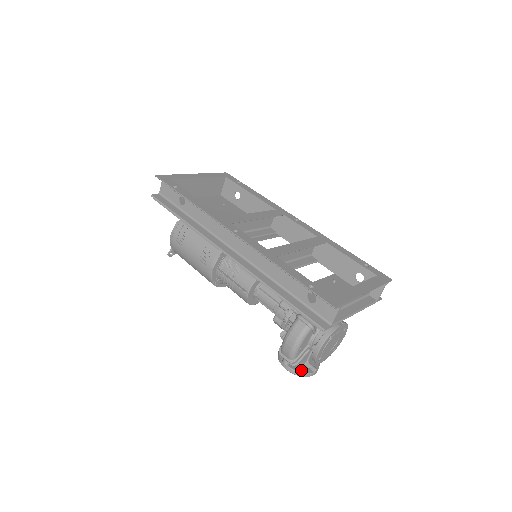
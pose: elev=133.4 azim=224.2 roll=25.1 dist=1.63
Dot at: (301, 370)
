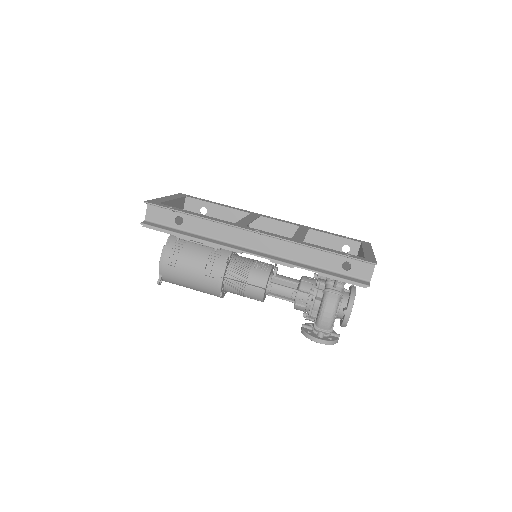
Dot at: occluded
